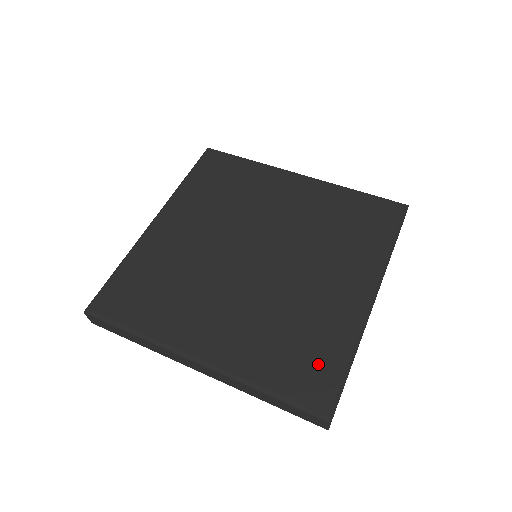
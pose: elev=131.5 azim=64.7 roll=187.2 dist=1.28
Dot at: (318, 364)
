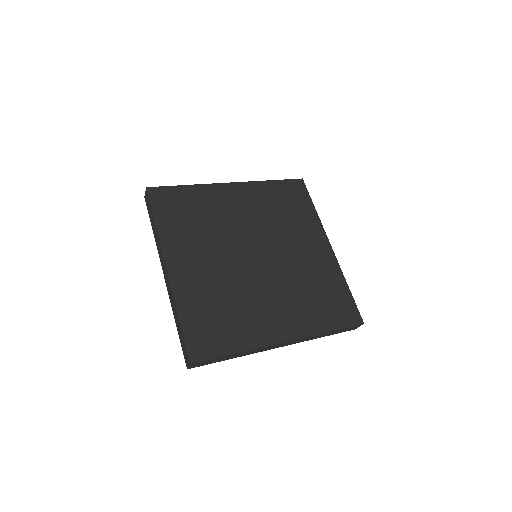
Dot at: (219, 334)
